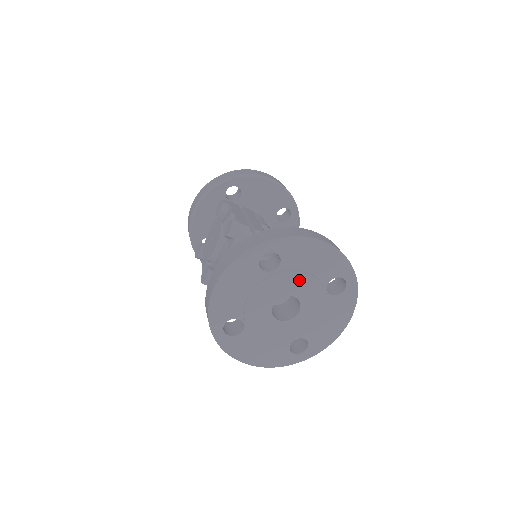
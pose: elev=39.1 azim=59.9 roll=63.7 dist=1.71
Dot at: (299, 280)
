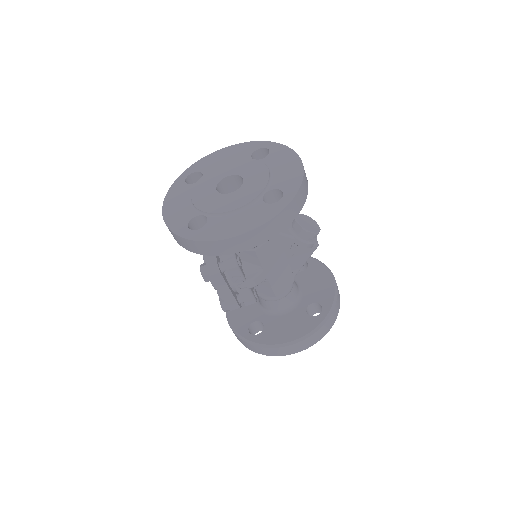
Dot at: (223, 168)
